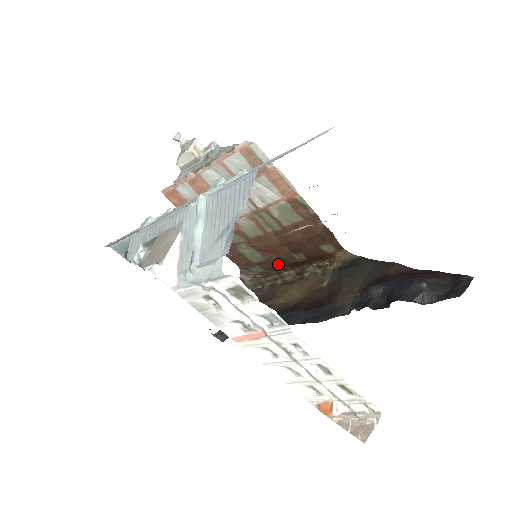
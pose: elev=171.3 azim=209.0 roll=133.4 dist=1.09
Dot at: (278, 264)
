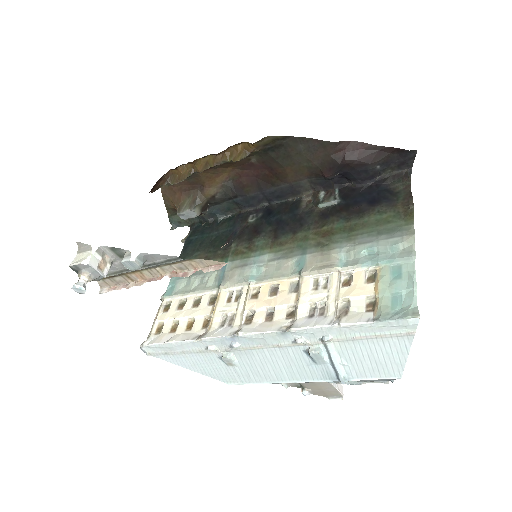
Dot at: occluded
